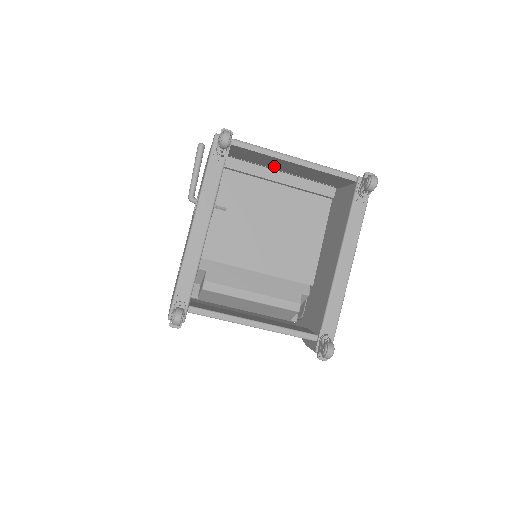
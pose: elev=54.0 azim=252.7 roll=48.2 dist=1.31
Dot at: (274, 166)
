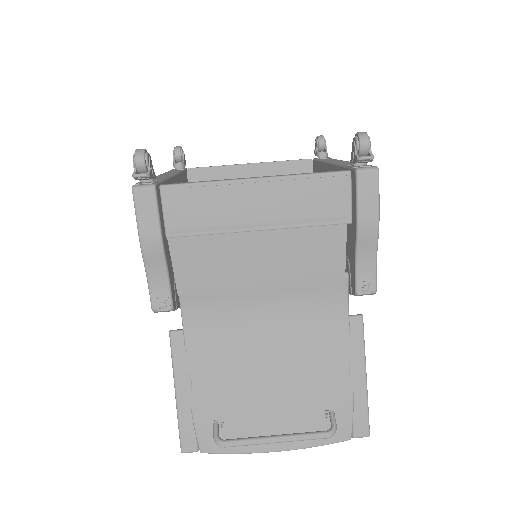
Dot at: occluded
